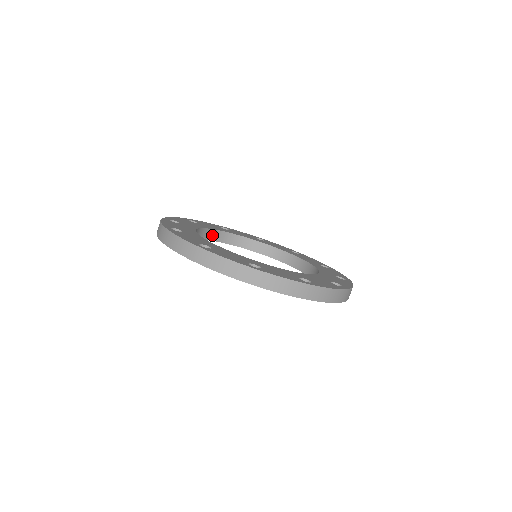
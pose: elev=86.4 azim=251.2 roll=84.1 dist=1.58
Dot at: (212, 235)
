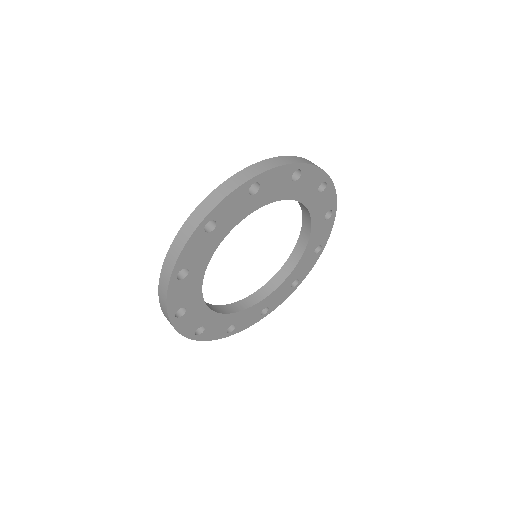
Dot at: (217, 310)
